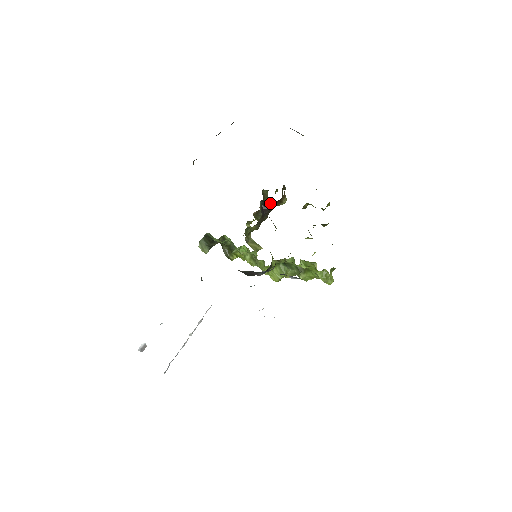
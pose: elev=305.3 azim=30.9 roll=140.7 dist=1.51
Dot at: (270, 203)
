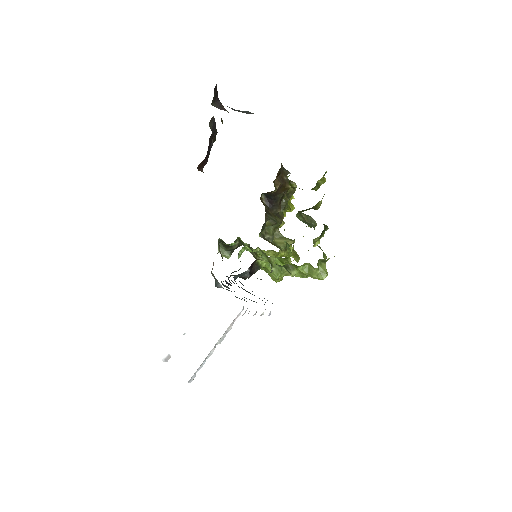
Dot at: (269, 194)
